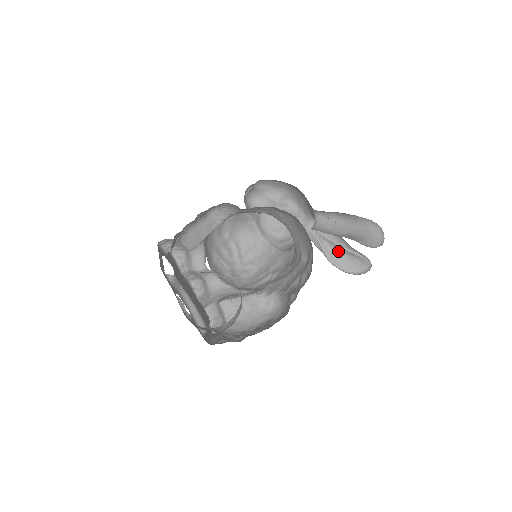
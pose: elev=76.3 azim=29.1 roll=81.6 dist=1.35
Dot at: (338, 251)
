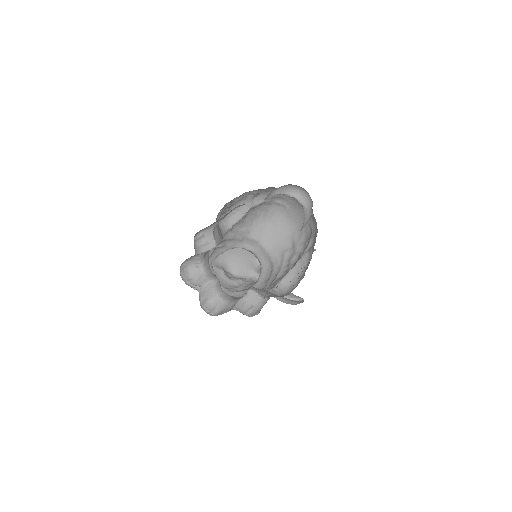
Dot at: occluded
